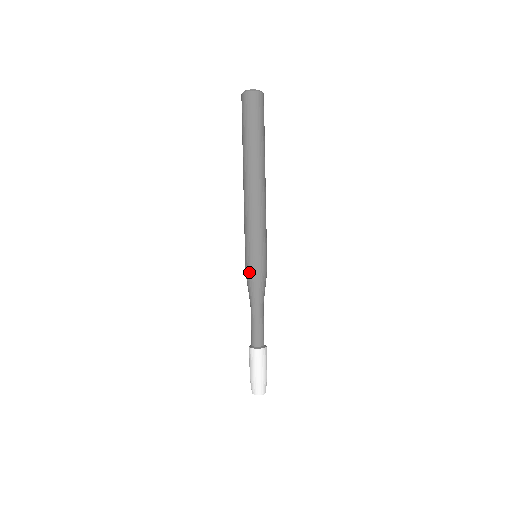
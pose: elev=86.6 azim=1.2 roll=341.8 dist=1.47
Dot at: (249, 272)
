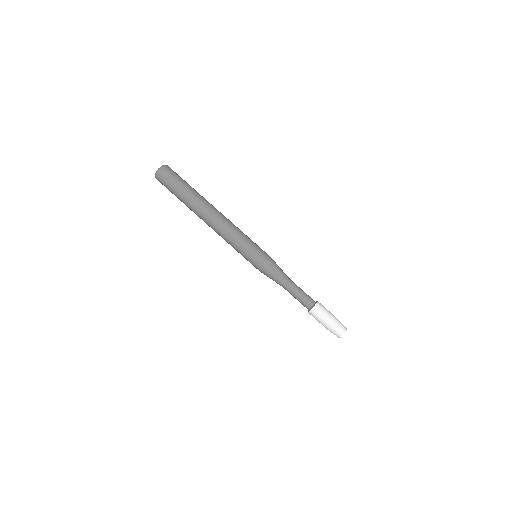
Dot at: (261, 268)
